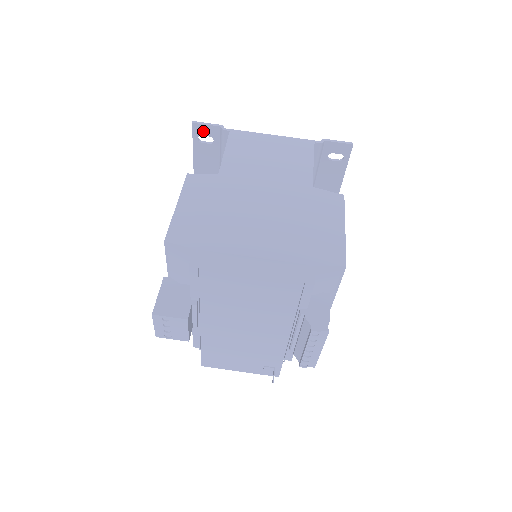
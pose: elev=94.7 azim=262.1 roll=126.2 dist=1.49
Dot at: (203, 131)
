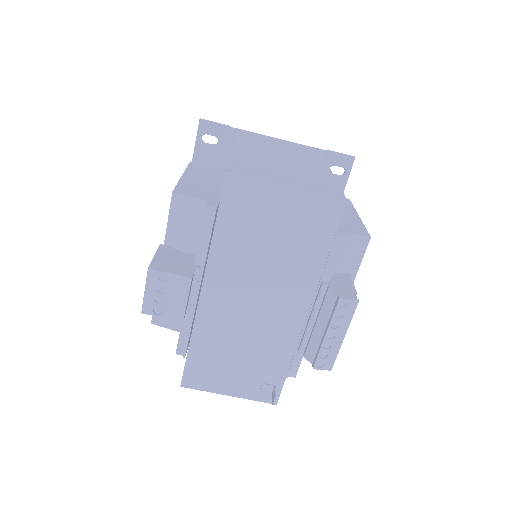
Dot at: (209, 129)
